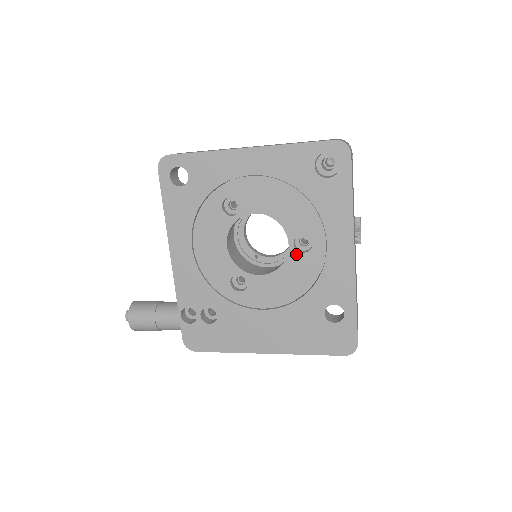
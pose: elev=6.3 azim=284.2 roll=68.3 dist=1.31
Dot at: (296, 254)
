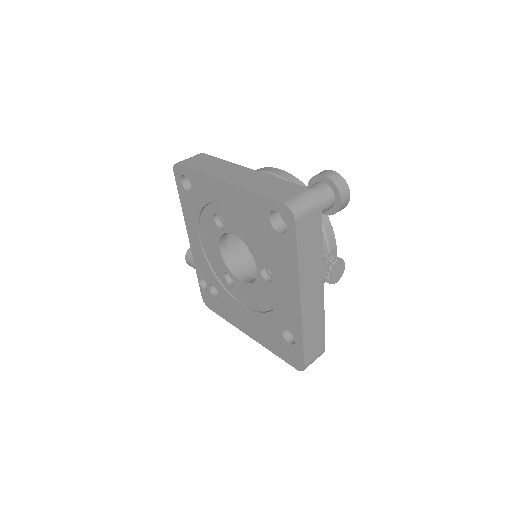
Dot at: (262, 279)
